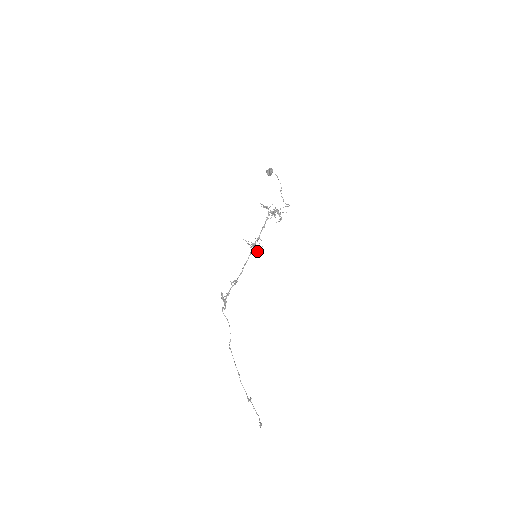
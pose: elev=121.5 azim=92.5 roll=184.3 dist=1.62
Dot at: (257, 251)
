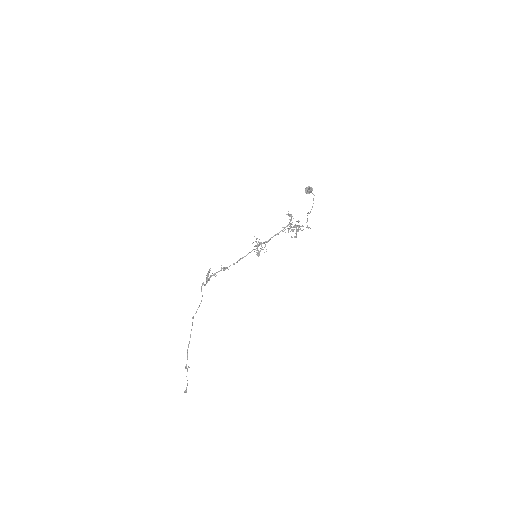
Dot at: (259, 253)
